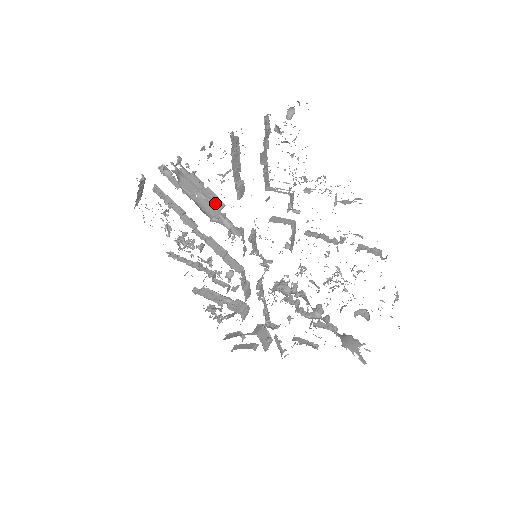
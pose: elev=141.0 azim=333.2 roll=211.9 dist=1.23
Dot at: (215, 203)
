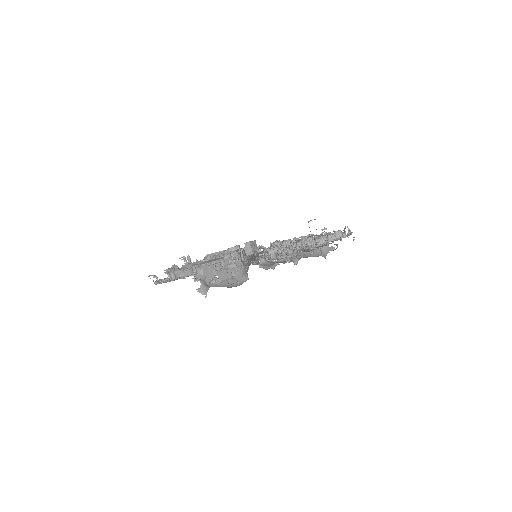
Dot at: occluded
